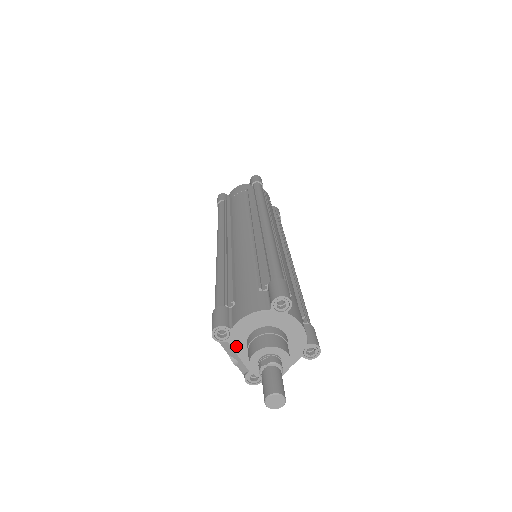
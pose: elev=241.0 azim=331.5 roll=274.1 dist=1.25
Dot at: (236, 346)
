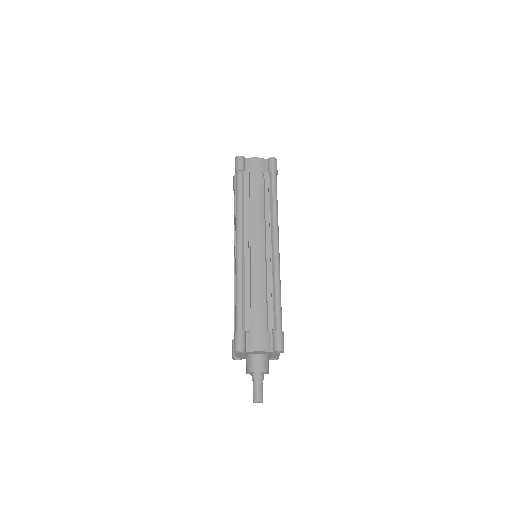
Dot at: occluded
